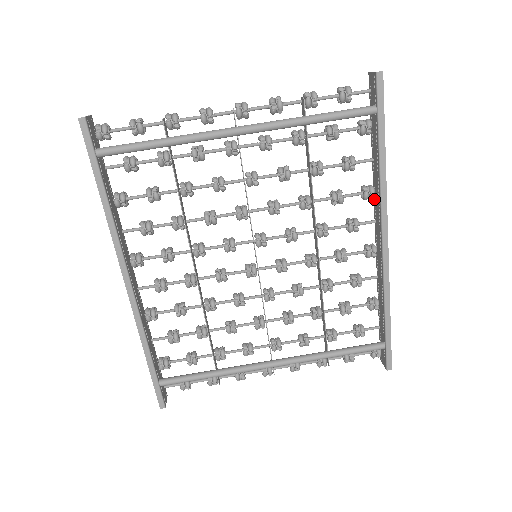
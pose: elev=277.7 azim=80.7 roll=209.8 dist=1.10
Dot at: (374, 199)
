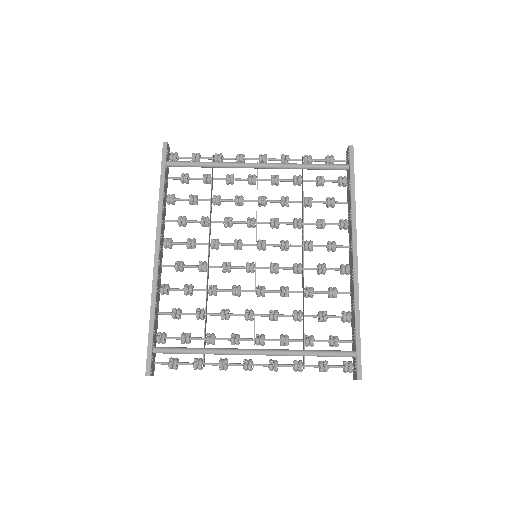
Dot at: (348, 230)
